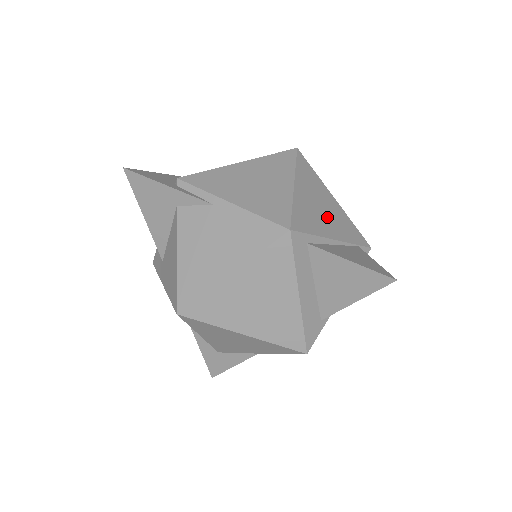
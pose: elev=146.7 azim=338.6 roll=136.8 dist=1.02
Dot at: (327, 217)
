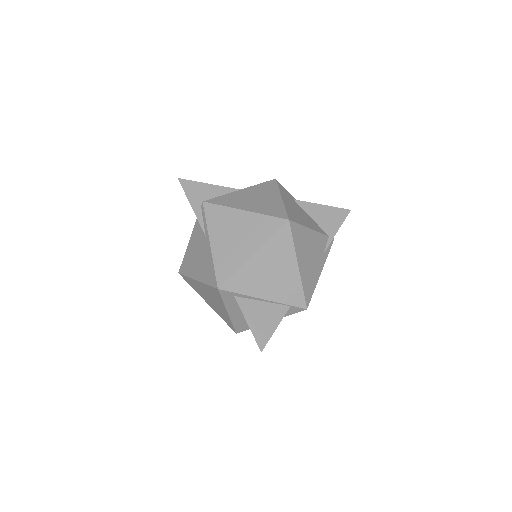
Dot at: (271, 282)
